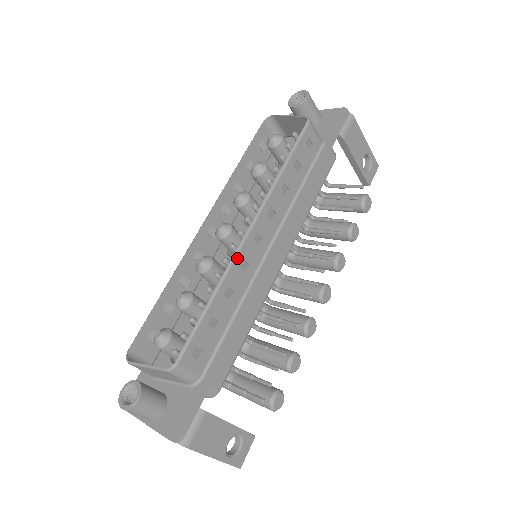
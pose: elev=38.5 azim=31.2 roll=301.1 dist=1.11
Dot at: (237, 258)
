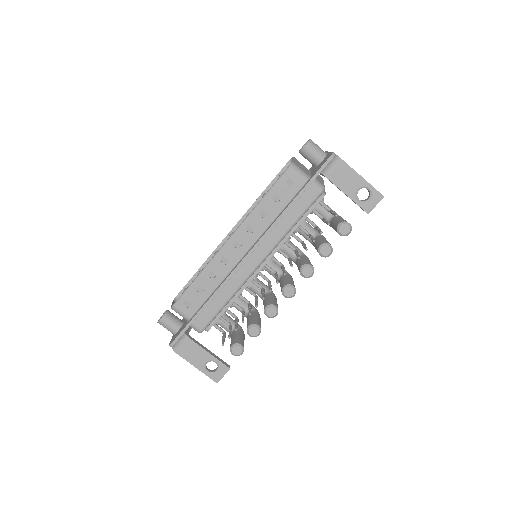
Dot at: (218, 255)
